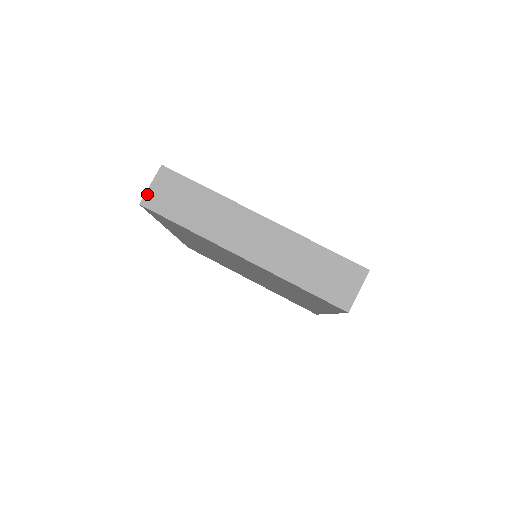
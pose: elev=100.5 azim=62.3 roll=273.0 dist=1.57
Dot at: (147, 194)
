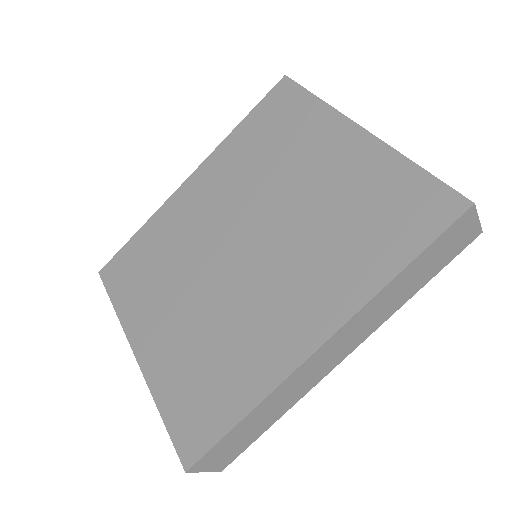
Dot at: occluded
